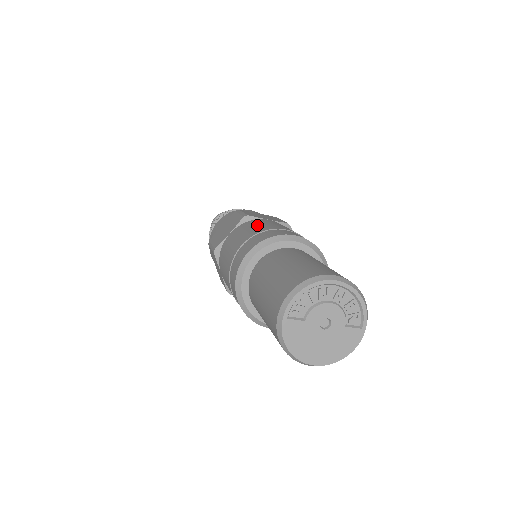
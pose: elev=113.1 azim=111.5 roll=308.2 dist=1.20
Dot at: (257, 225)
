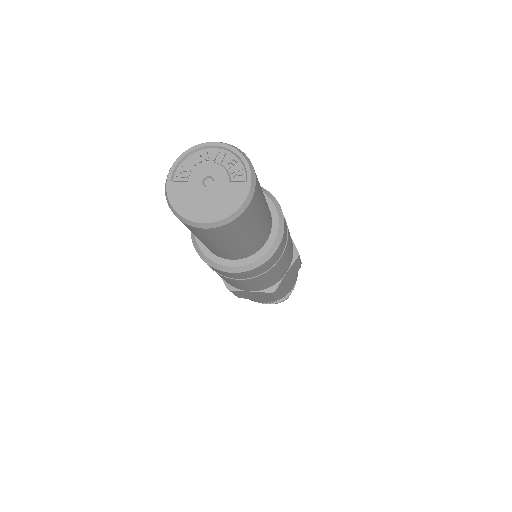
Dot at: occluded
